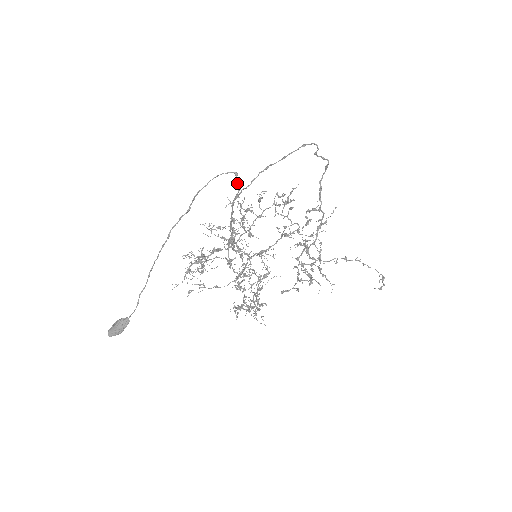
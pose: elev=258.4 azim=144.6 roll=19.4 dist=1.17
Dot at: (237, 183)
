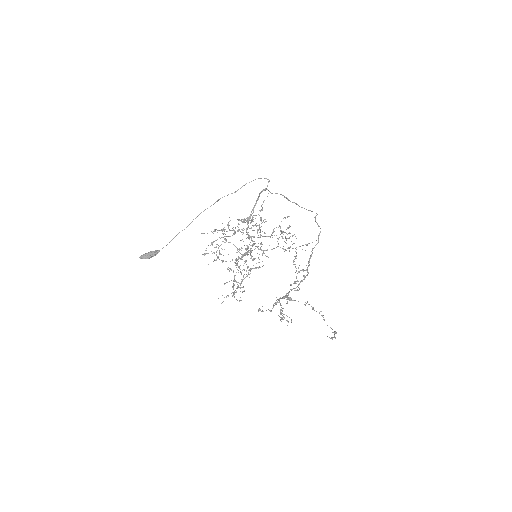
Dot at: occluded
